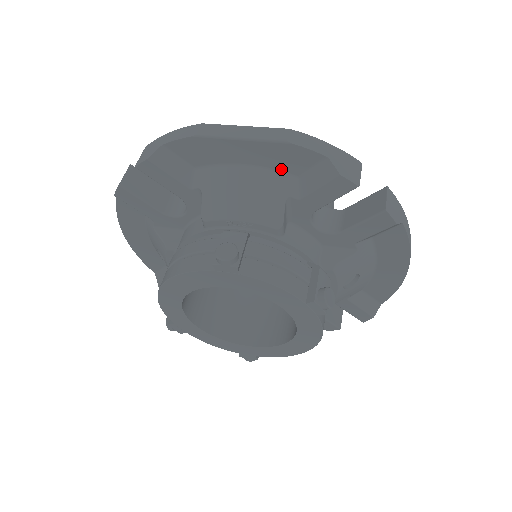
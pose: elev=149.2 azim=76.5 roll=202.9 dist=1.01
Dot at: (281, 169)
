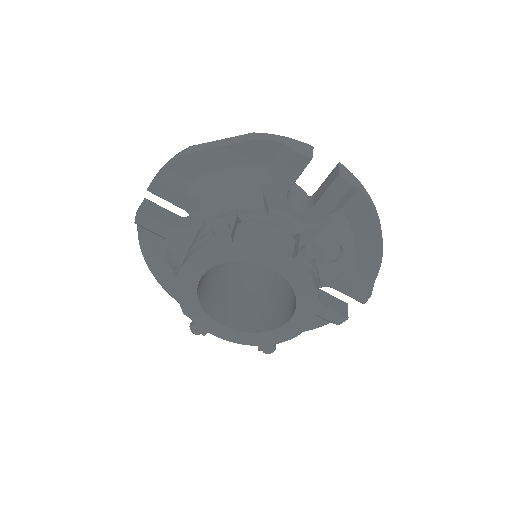
Dot at: (254, 164)
